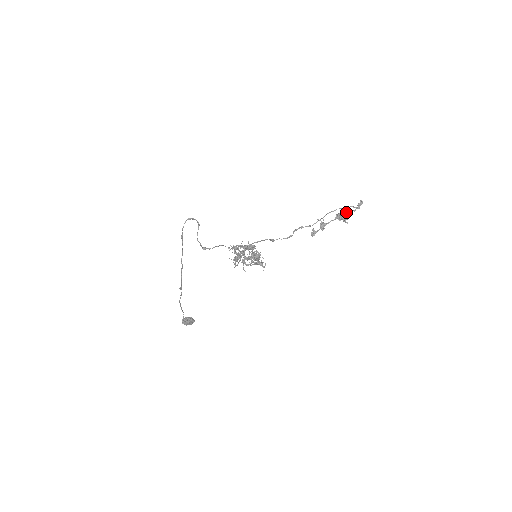
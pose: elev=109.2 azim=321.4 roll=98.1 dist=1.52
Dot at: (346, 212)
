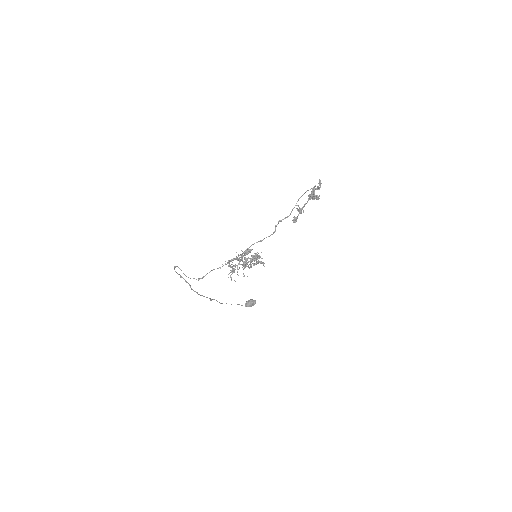
Dot at: (313, 193)
